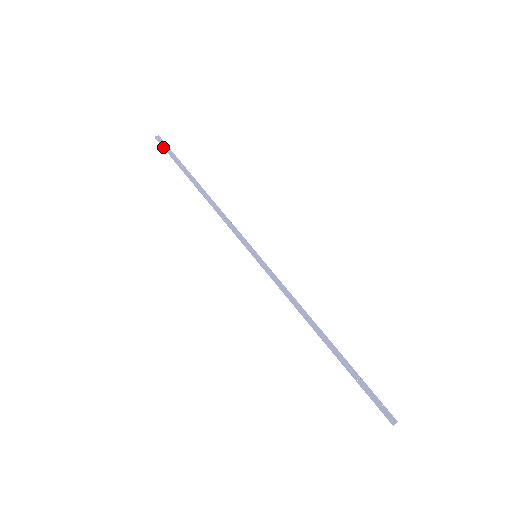
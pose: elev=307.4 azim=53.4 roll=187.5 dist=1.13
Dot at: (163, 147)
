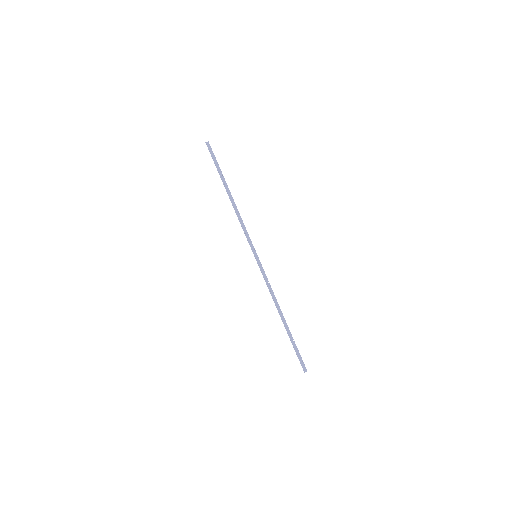
Dot at: (210, 153)
